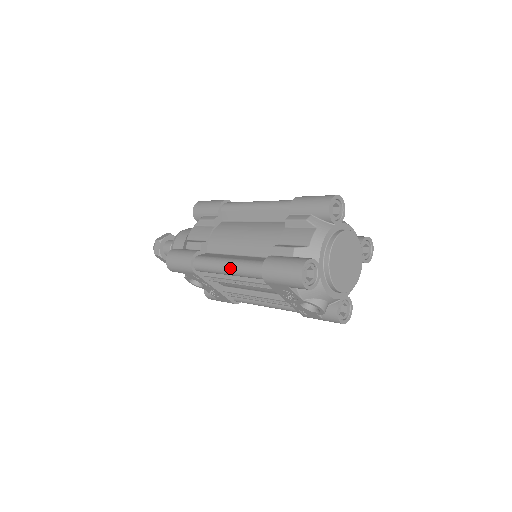
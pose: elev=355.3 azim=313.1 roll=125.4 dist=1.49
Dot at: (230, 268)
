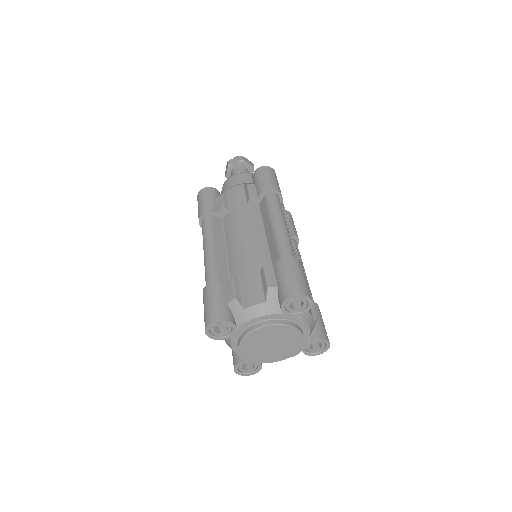
Dot at: occluded
